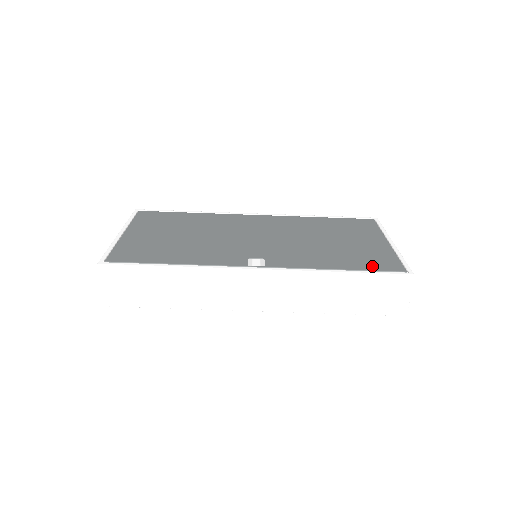
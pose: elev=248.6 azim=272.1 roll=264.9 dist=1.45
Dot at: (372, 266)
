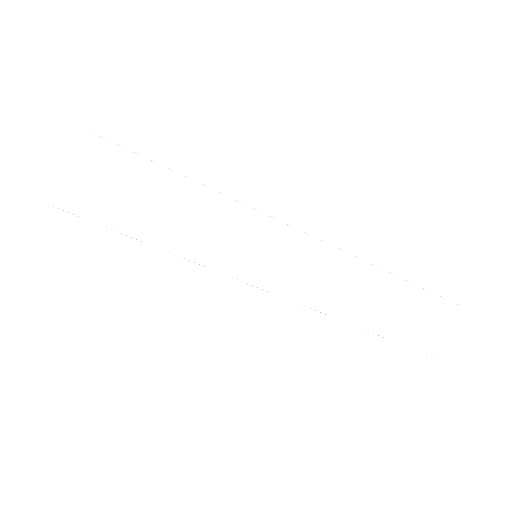
Dot at: occluded
